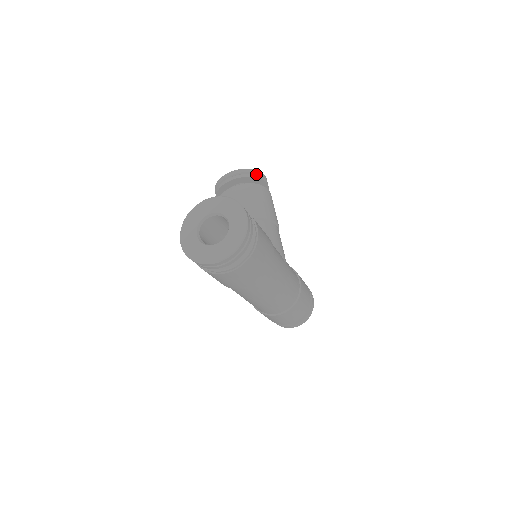
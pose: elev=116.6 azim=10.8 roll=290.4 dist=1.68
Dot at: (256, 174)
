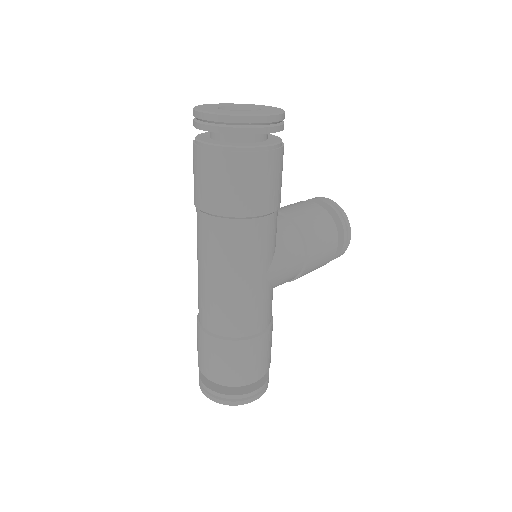
Dot at: (344, 220)
